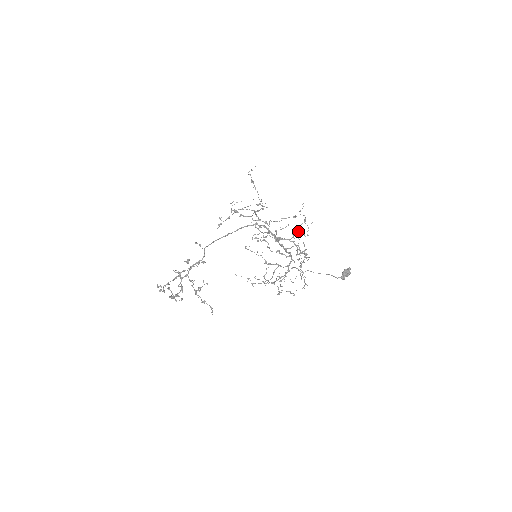
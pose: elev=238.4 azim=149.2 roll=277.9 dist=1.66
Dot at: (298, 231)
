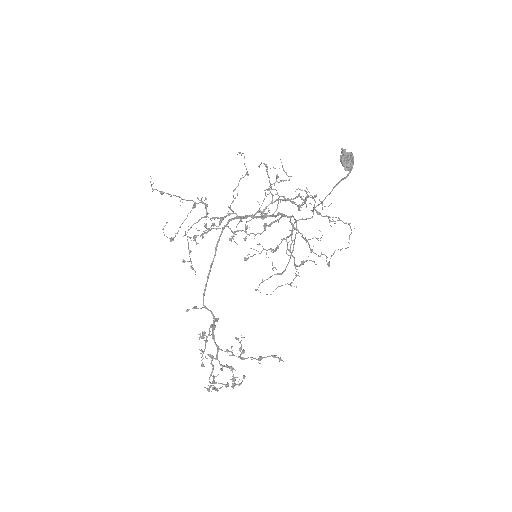
Dot at: (272, 184)
